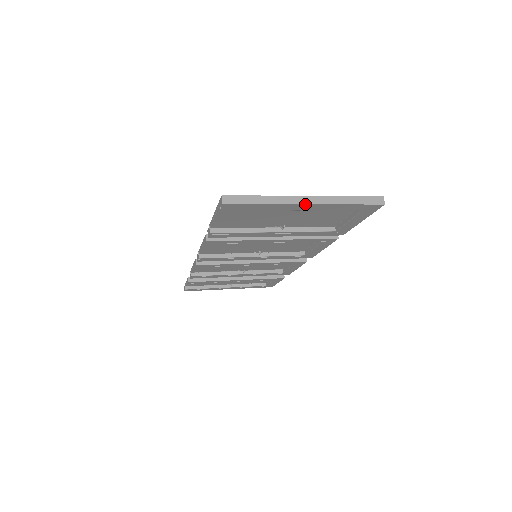
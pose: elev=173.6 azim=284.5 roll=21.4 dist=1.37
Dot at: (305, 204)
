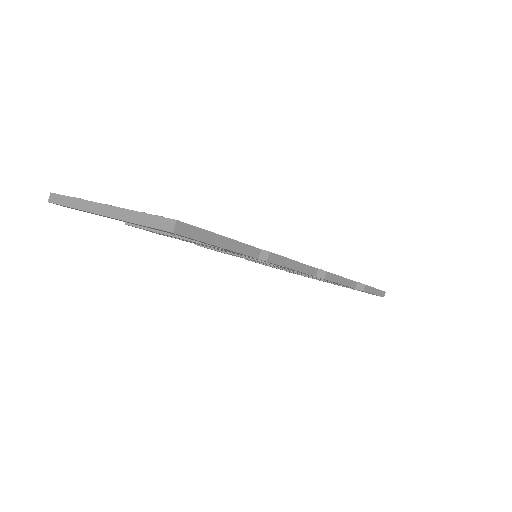
Dot at: (100, 214)
